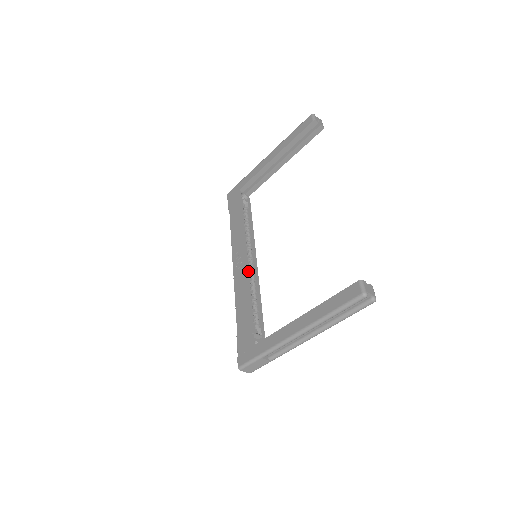
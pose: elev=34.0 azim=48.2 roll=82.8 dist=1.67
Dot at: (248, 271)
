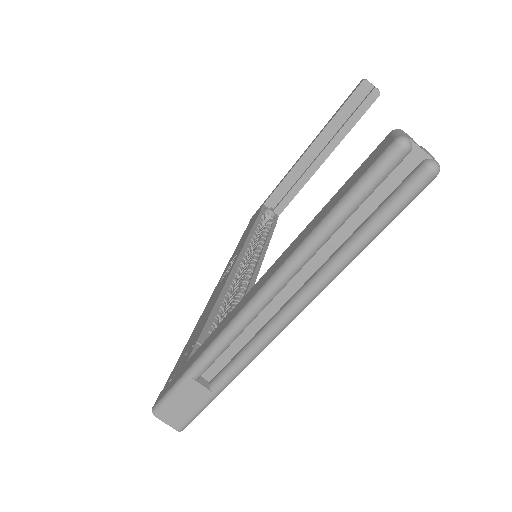
Dot at: (235, 271)
